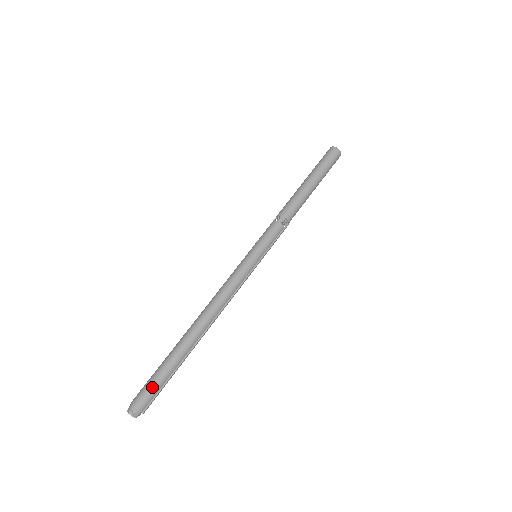
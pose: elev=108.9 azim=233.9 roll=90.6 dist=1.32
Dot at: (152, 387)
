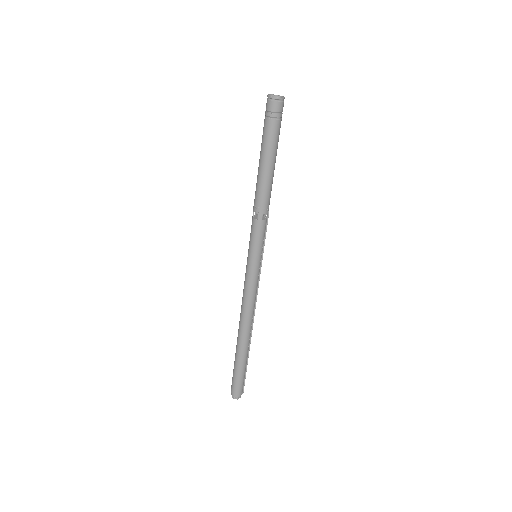
Dot at: (239, 381)
